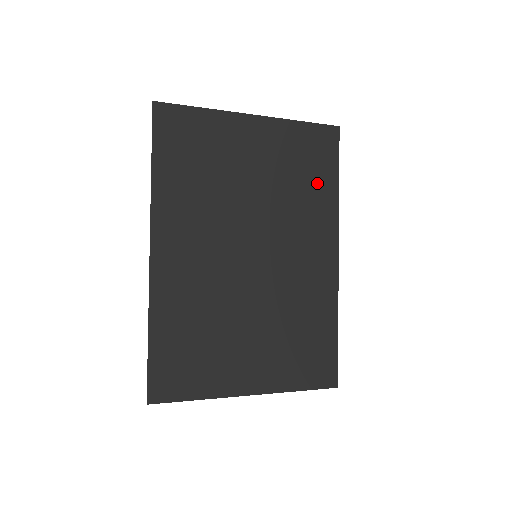
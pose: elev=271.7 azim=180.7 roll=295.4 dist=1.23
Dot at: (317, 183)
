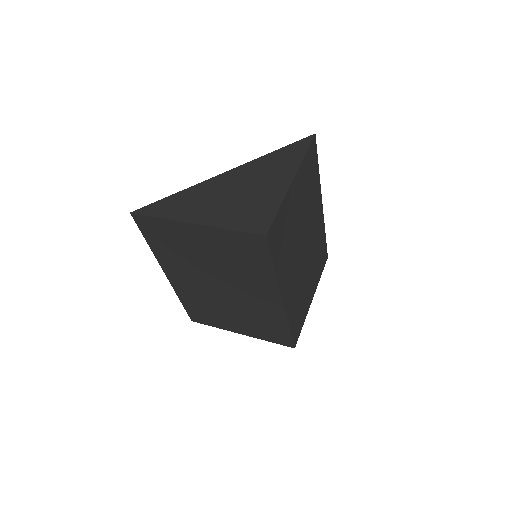
Dot at: (256, 265)
